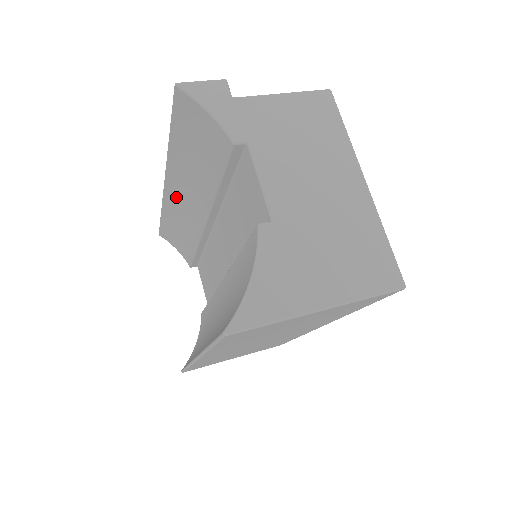
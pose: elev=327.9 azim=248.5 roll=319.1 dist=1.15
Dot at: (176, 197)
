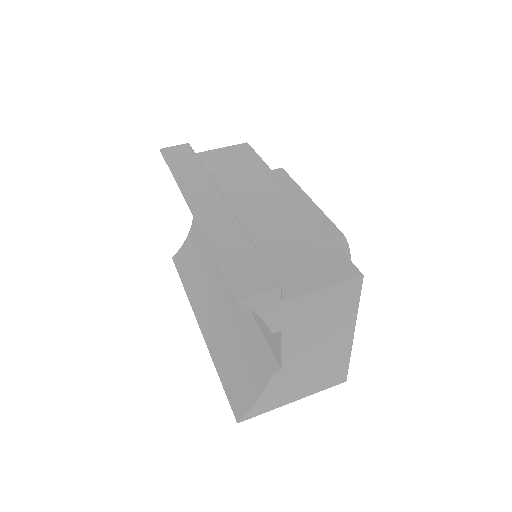
Dot at: occluded
